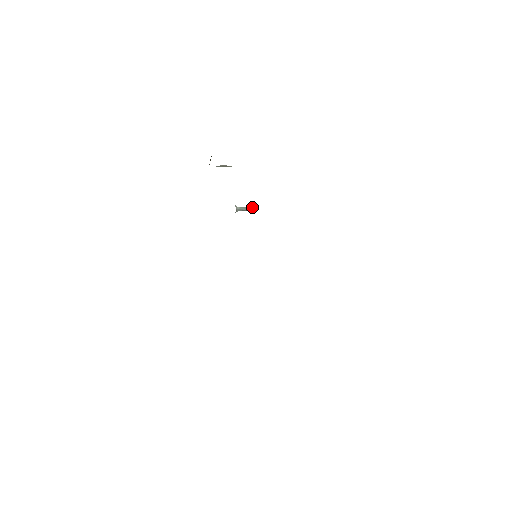
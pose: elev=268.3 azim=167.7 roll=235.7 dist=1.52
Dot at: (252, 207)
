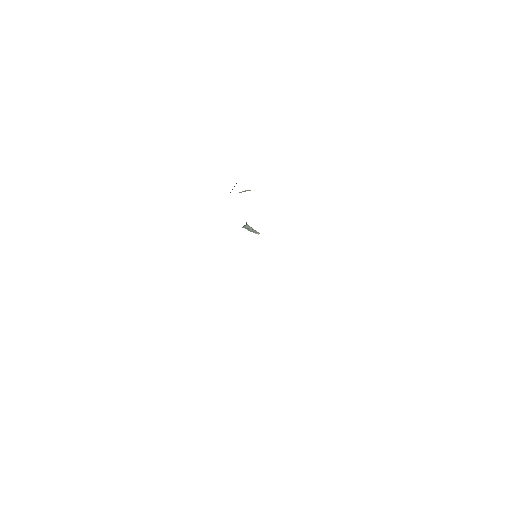
Dot at: (257, 232)
